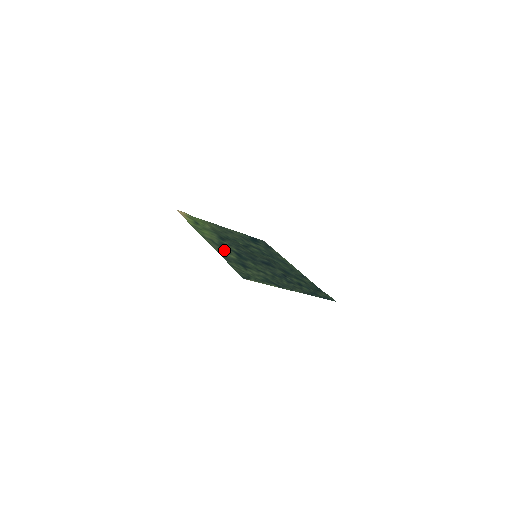
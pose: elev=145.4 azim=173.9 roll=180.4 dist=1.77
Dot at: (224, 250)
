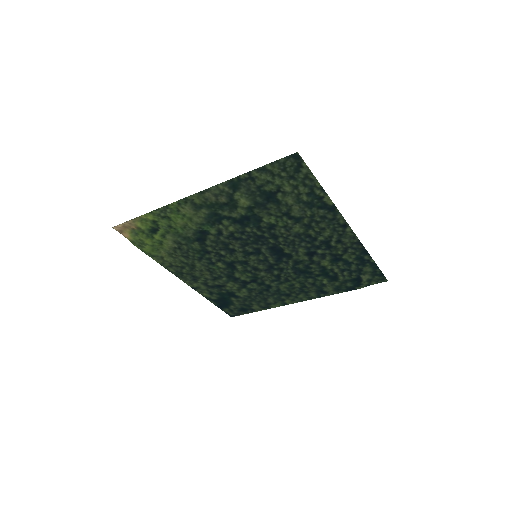
Dot at: (225, 203)
